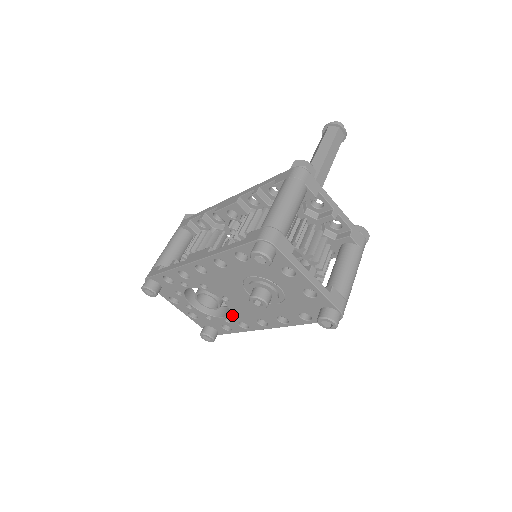
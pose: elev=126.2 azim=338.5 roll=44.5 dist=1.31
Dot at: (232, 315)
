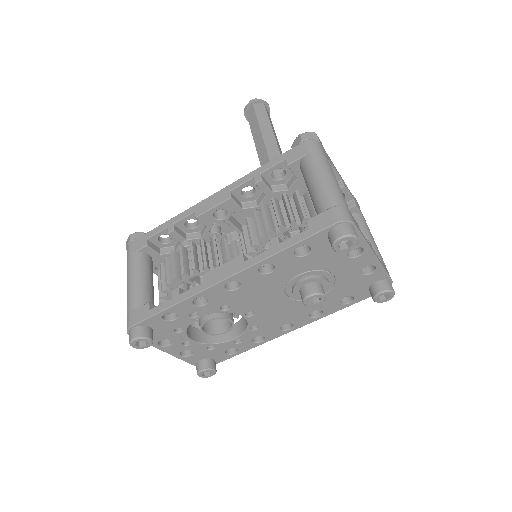
Dot at: (248, 332)
